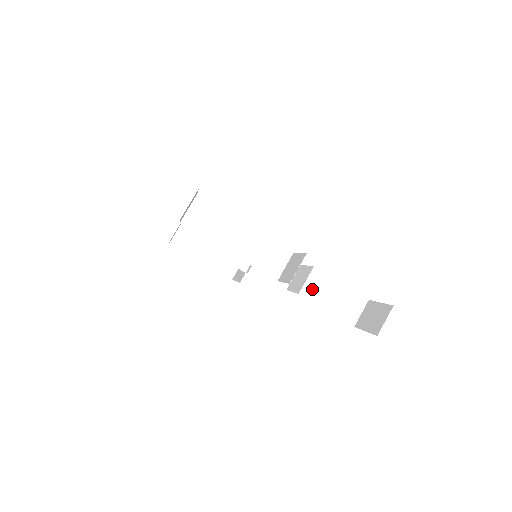
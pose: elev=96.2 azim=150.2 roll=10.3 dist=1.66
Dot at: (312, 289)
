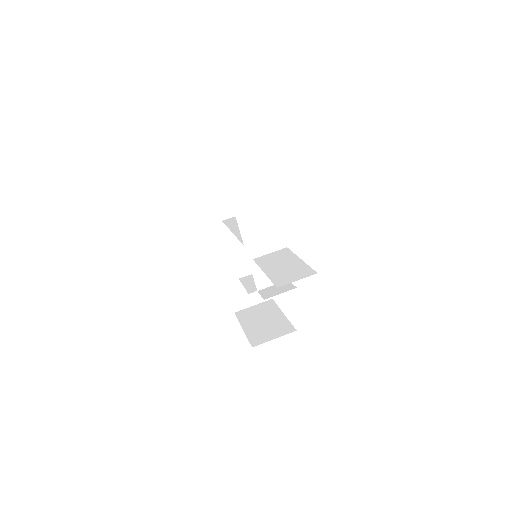
Dot at: (268, 258)
